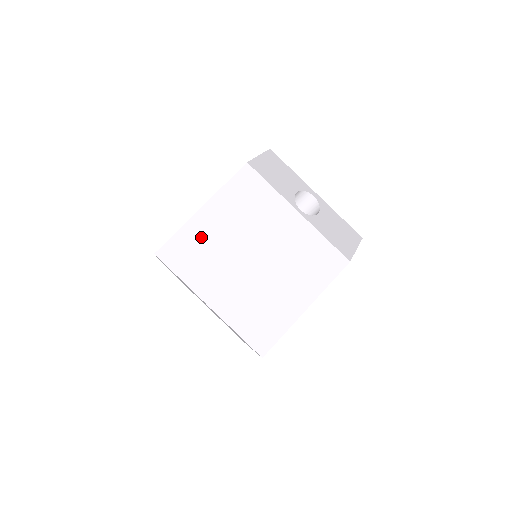
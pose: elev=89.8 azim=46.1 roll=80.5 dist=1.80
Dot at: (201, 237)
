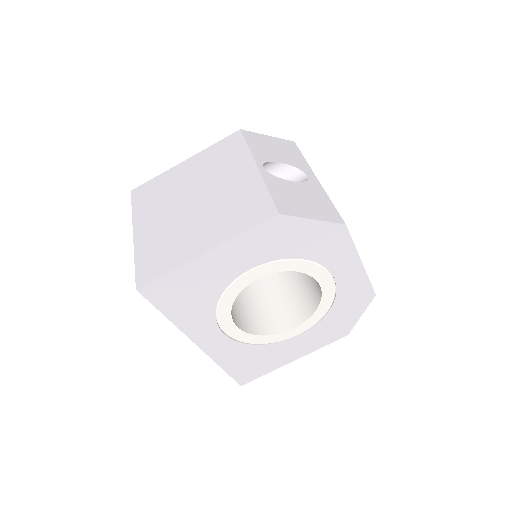
Dot at: (168, 182)
